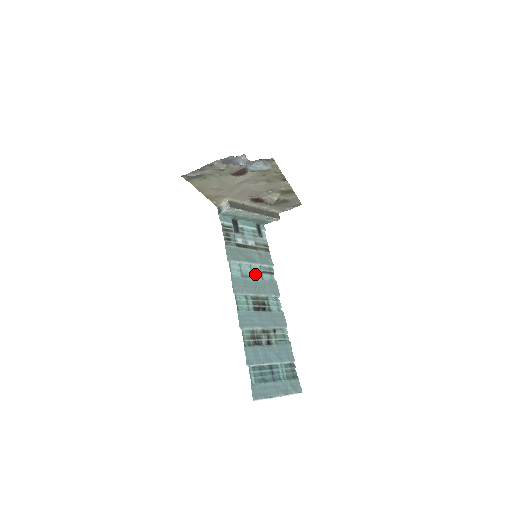
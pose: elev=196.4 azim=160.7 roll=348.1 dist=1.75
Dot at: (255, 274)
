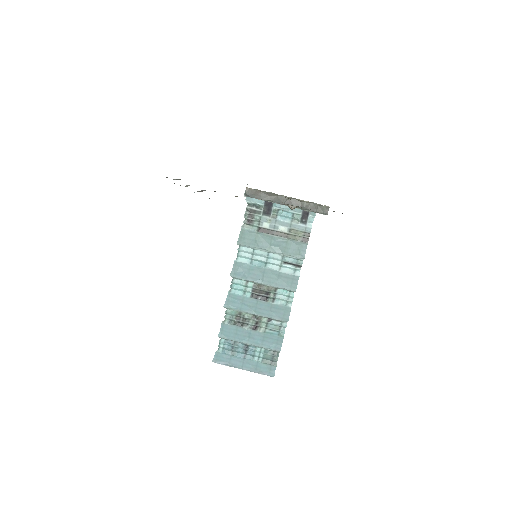
Dot at: (271, 263)
